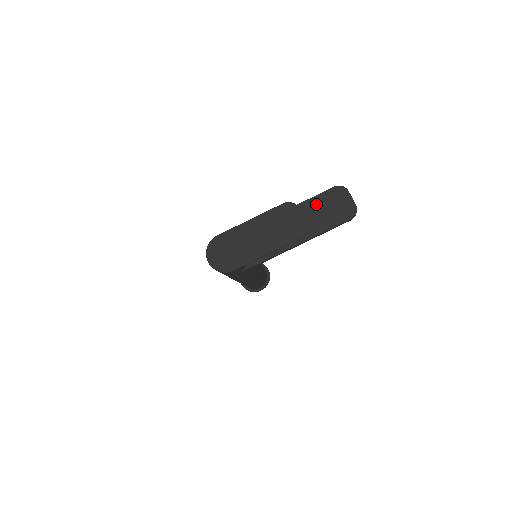
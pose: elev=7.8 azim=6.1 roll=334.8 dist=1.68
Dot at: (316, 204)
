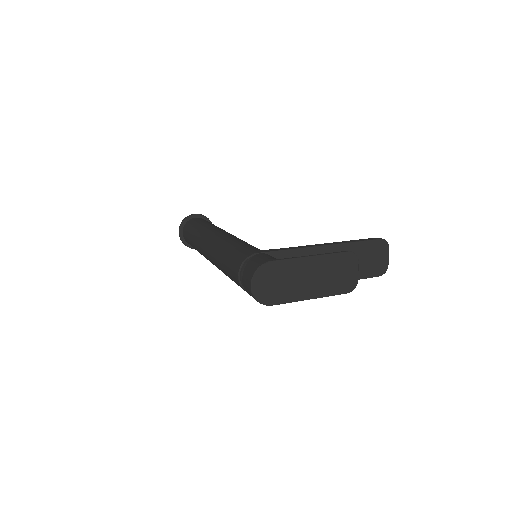
Dot at: (359, 250)
